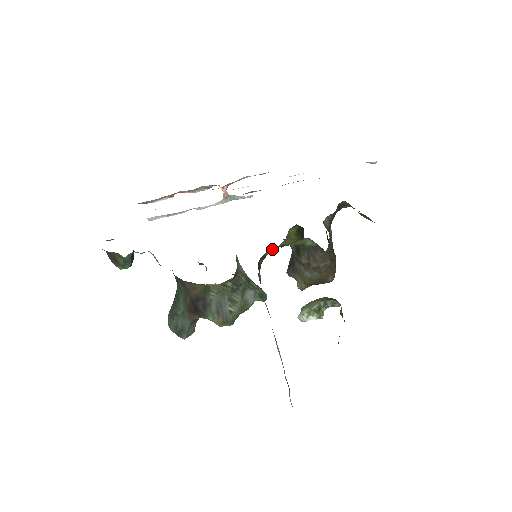
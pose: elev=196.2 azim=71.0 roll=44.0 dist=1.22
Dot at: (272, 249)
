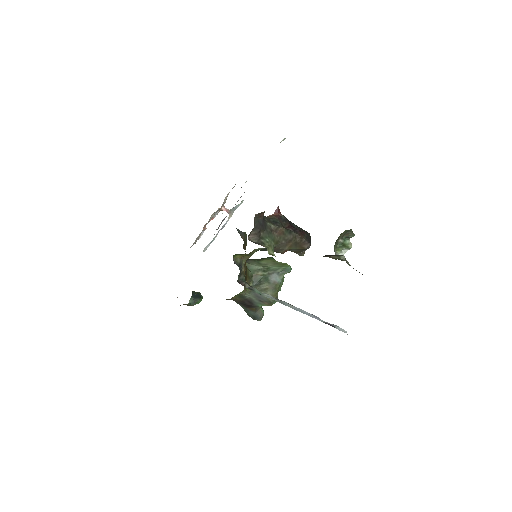
Dot at: (243, 265)
